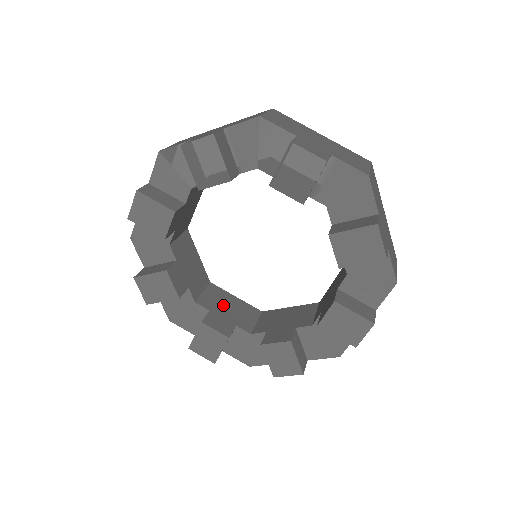
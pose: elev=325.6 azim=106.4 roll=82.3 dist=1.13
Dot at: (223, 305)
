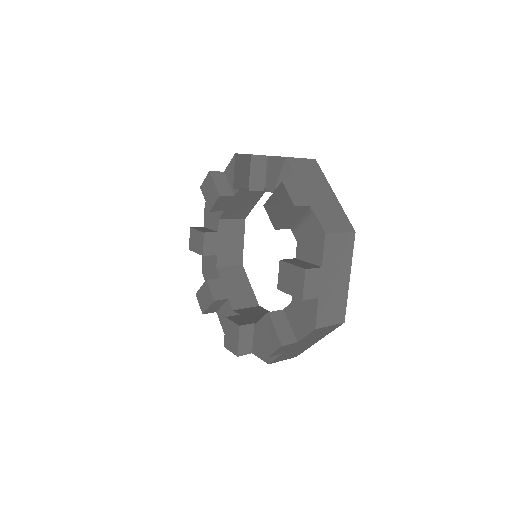
Dot at: (234, 282)
